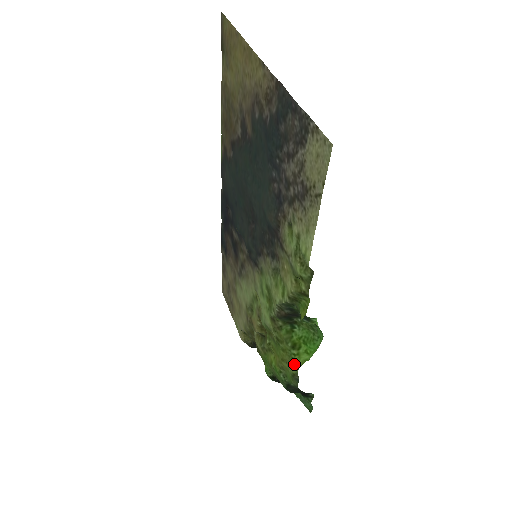
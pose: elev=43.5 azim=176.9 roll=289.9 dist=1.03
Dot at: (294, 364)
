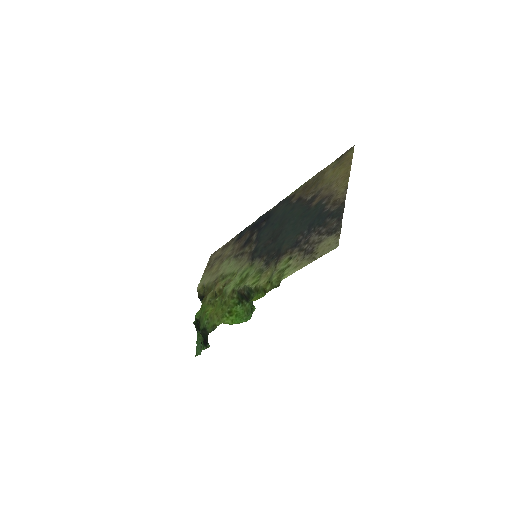
Dot at: (221, 320)
